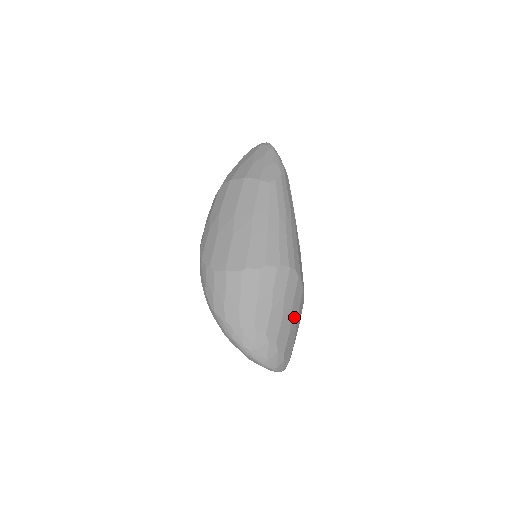
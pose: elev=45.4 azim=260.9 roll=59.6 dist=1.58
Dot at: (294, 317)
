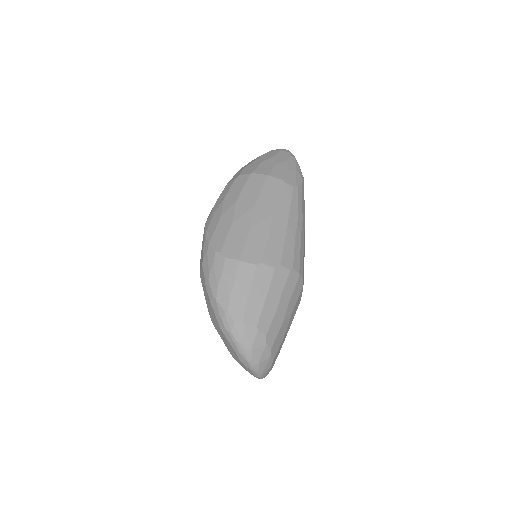
Dot at: (289, 325)
